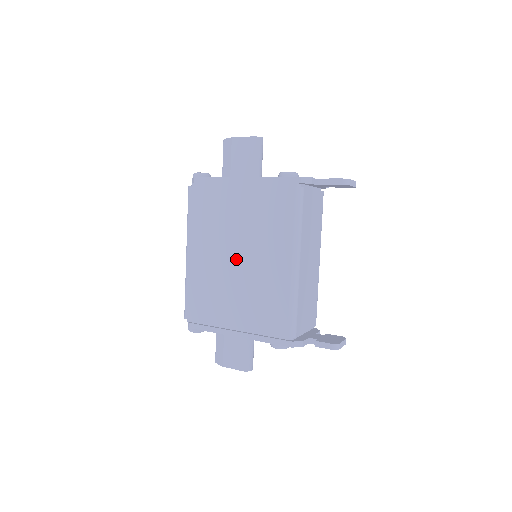
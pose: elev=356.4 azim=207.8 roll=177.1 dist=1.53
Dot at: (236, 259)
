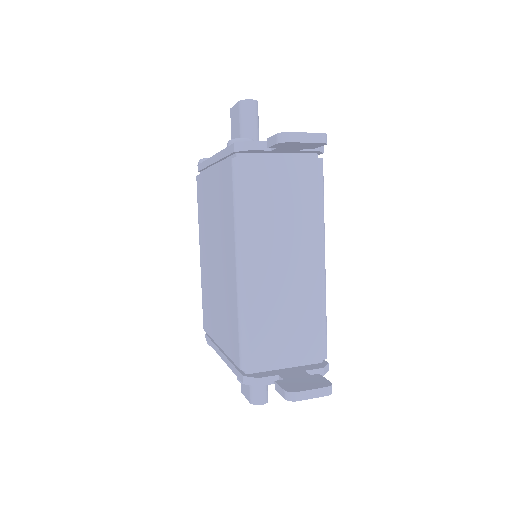
Dot at: (215, 260)
